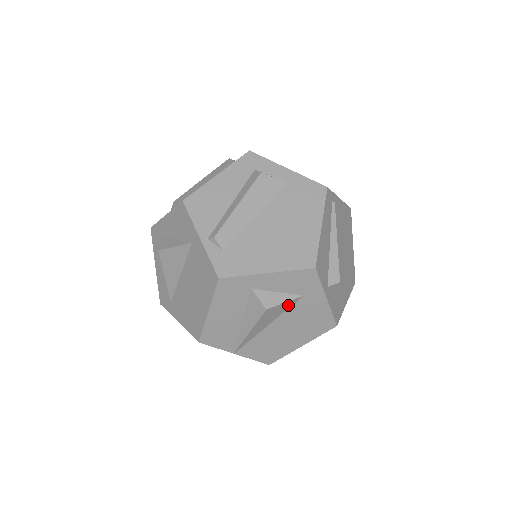
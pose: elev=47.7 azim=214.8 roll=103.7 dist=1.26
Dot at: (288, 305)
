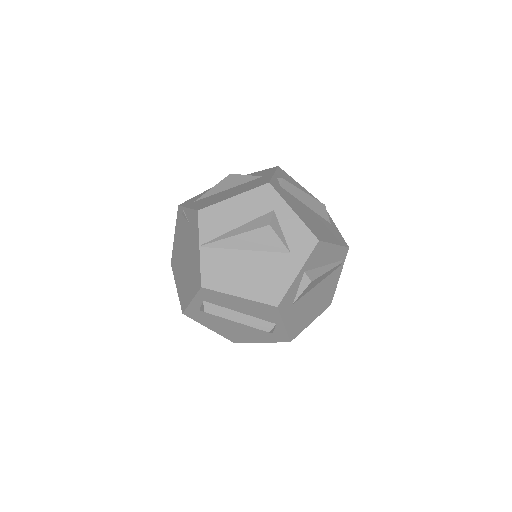
Dot at: (276, 247)
